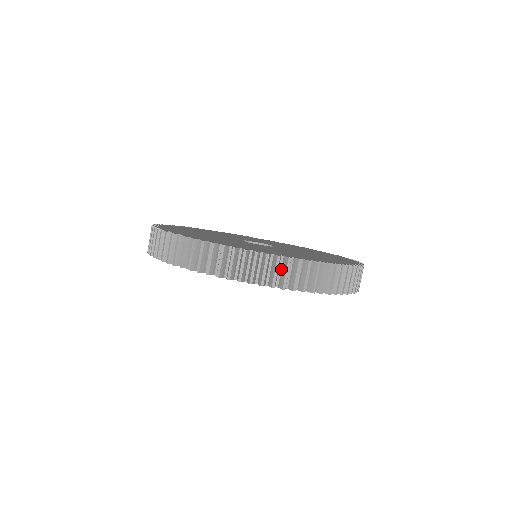
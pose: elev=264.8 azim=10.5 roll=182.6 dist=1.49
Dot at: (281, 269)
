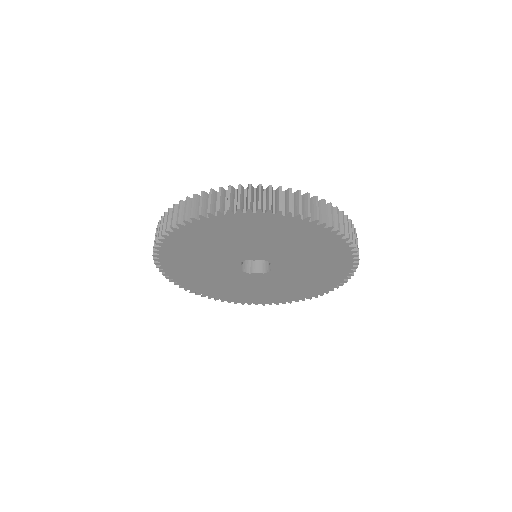
Dot at: (265, 199)
